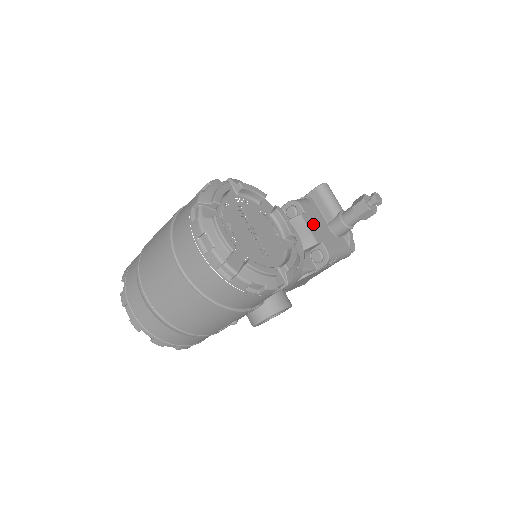
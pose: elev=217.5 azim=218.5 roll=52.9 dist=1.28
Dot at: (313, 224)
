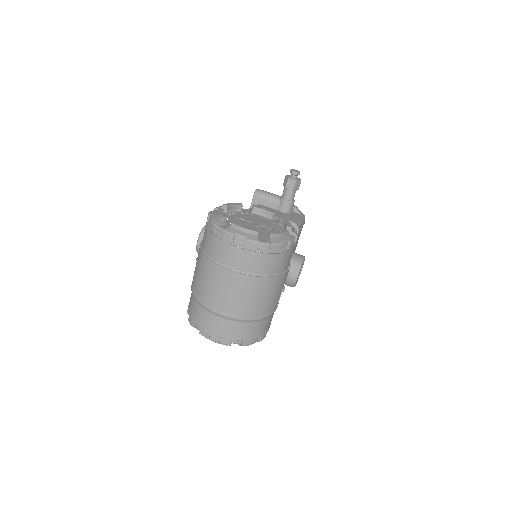
Dot at: occluded
